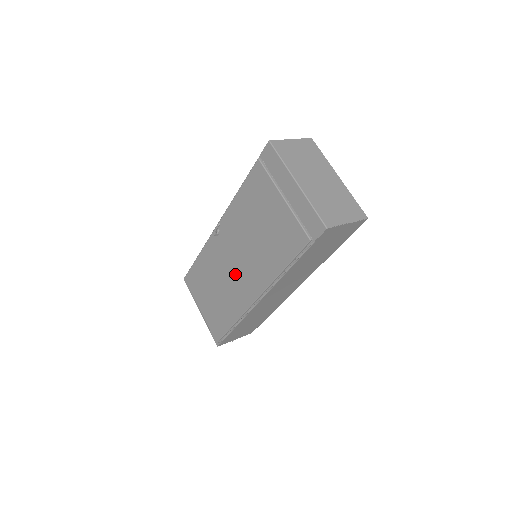
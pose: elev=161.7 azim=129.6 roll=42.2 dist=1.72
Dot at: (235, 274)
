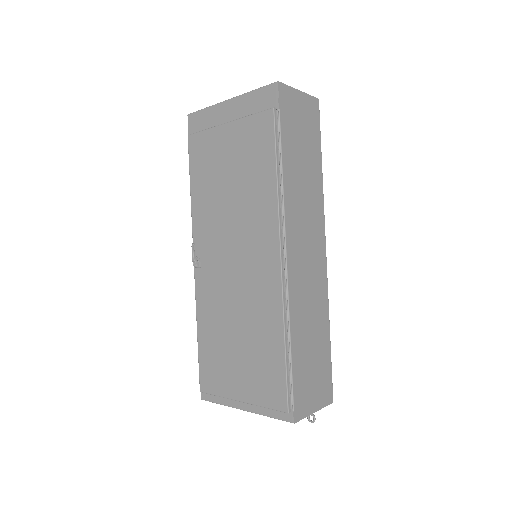
Dot at: (242, 272)
